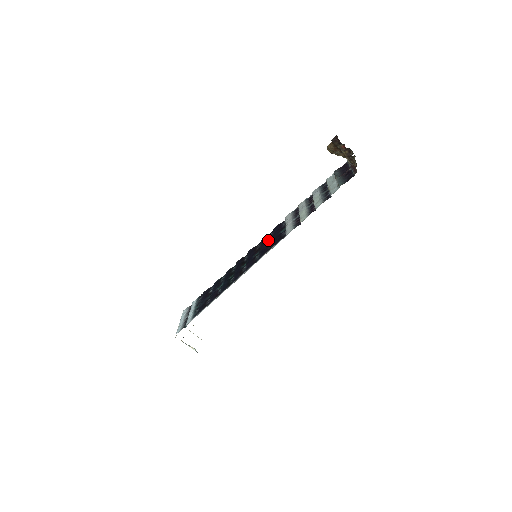
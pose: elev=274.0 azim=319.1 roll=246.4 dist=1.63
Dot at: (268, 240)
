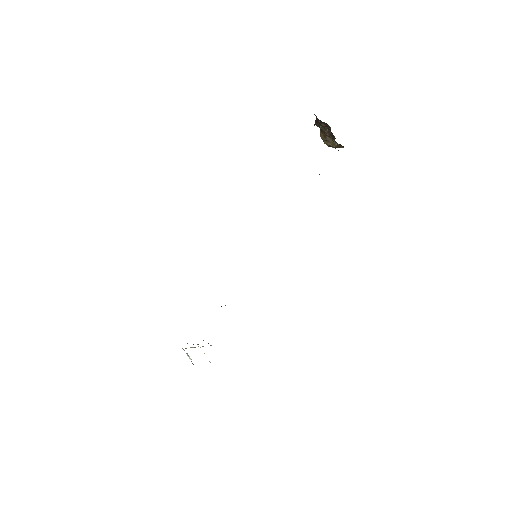
Dot at: occluded
